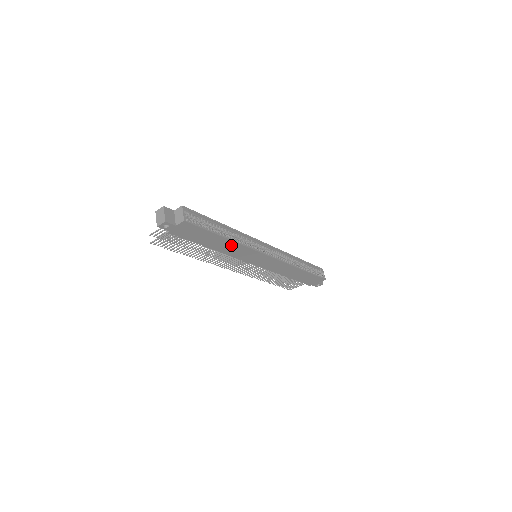
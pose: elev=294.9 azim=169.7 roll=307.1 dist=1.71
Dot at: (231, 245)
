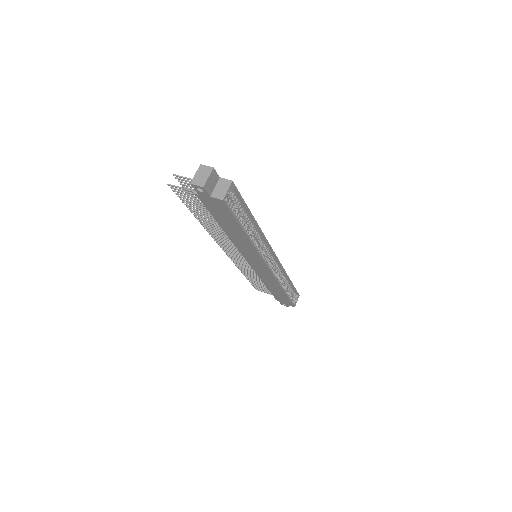
Dot at: (245, 241)
